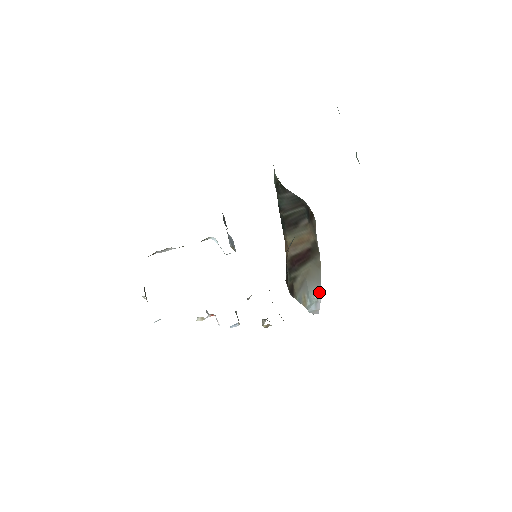
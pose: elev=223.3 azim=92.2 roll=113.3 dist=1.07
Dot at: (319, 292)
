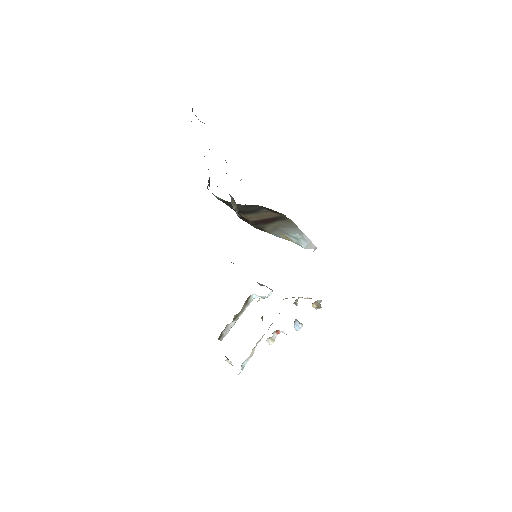
Dot at: (300, 232)
